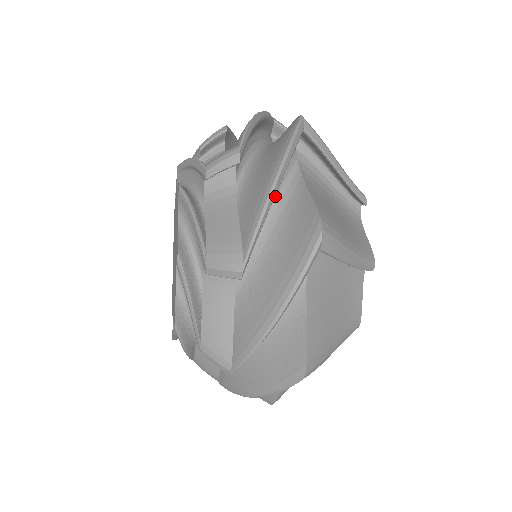
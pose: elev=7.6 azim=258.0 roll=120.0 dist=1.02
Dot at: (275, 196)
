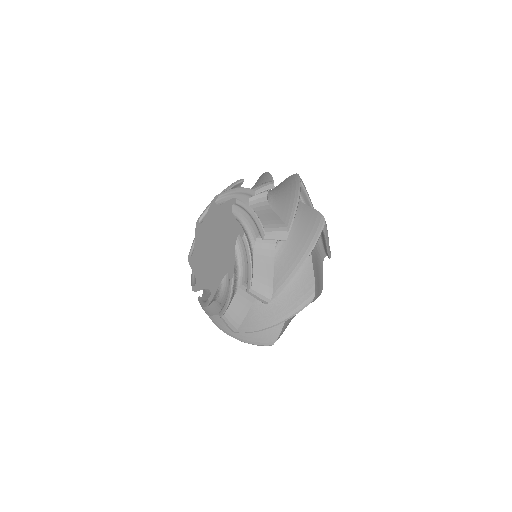
Dot at: occluded
